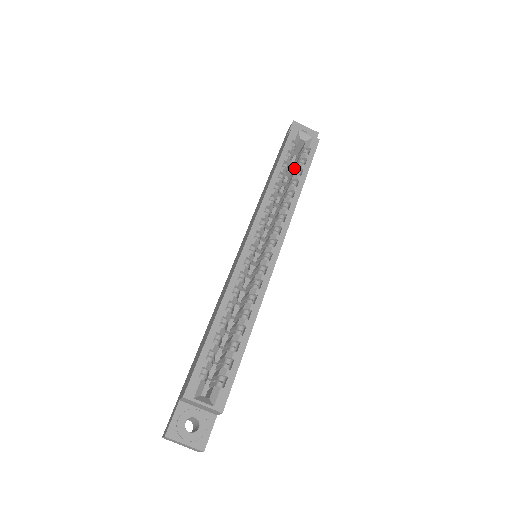
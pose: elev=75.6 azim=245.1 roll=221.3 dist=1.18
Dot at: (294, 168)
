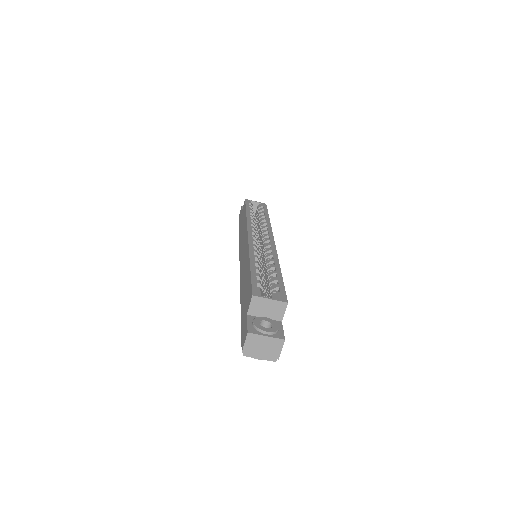
Dot at: (257, 218)
